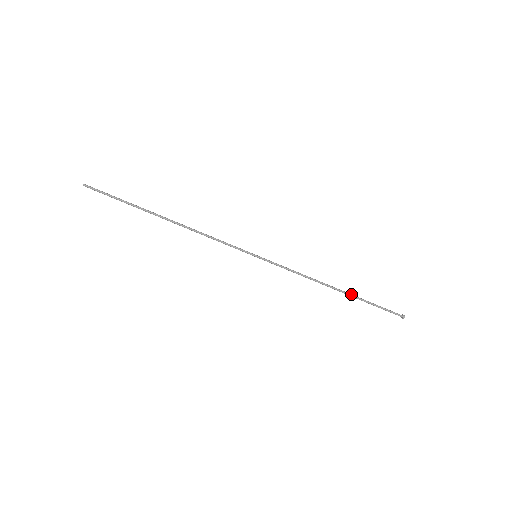
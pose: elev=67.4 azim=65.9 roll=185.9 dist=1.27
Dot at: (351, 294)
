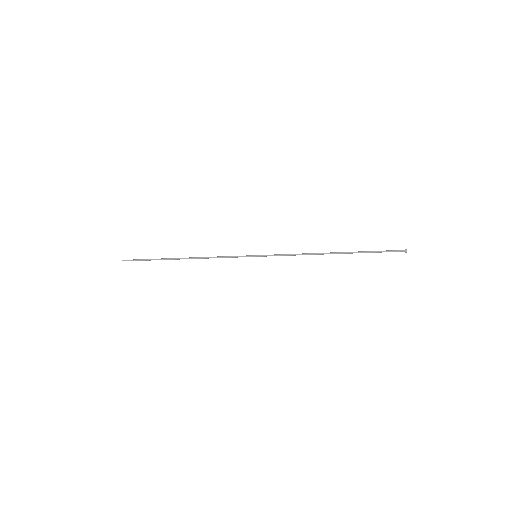
Dot at: (347, 252)
